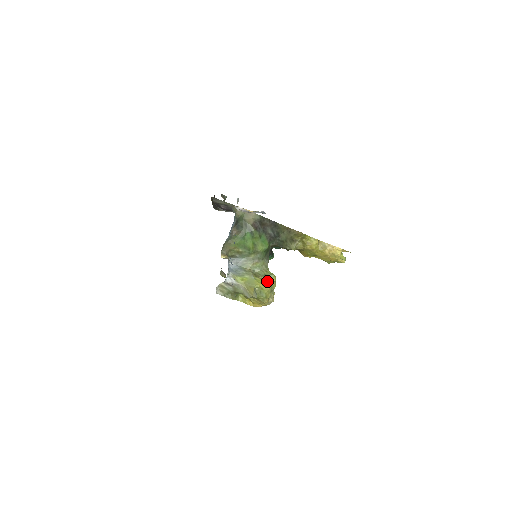
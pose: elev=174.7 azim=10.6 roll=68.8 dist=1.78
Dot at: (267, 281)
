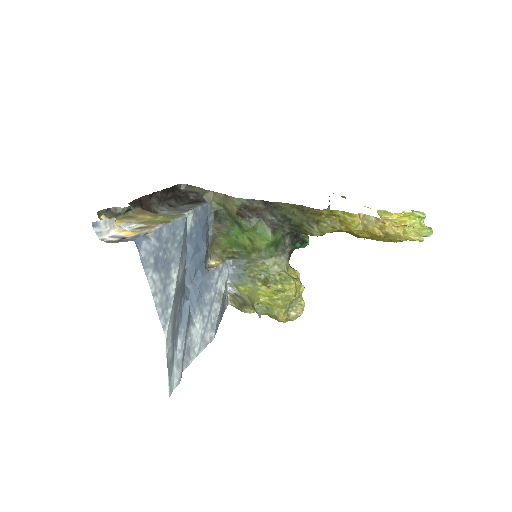
Dot at: (276, 291)
